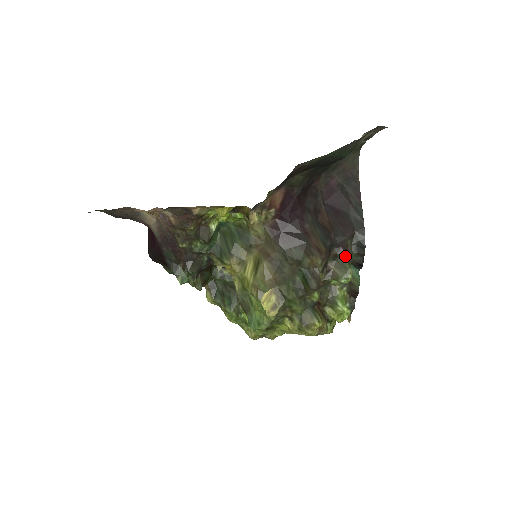
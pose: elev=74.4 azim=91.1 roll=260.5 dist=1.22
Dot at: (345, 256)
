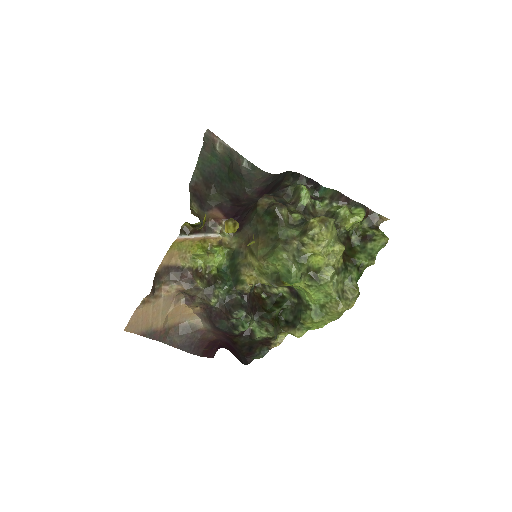
Dot at: (290, 188)
